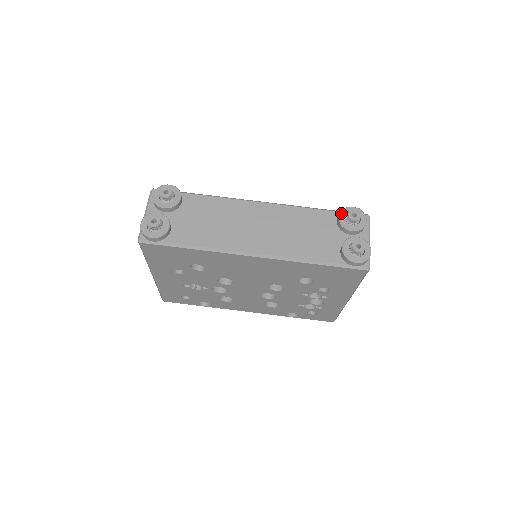
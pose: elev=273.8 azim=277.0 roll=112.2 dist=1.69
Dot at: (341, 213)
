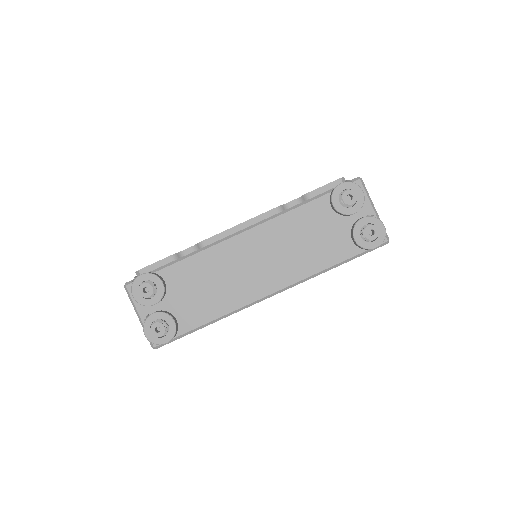
Dot at: (333, 199)
